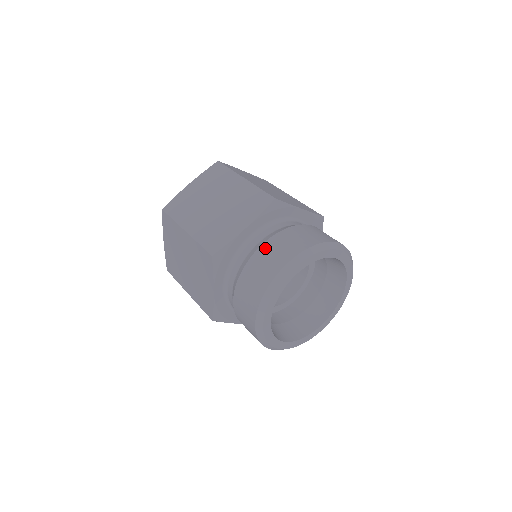
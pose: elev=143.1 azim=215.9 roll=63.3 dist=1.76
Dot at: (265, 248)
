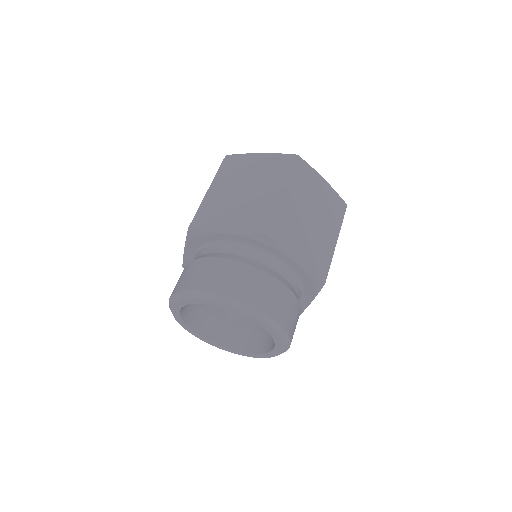
Dot at: occluded
